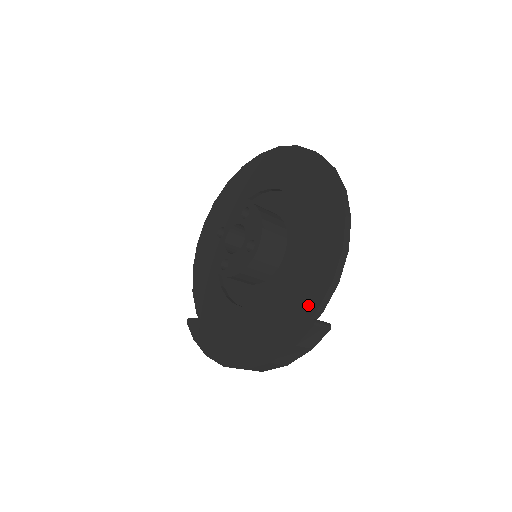
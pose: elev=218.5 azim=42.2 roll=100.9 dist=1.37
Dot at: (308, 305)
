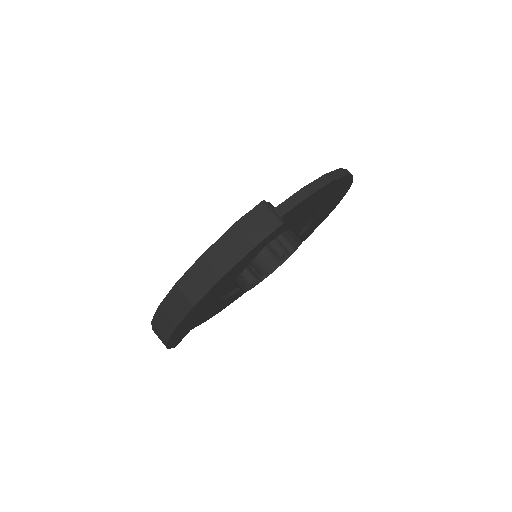
Dot at: occluded
